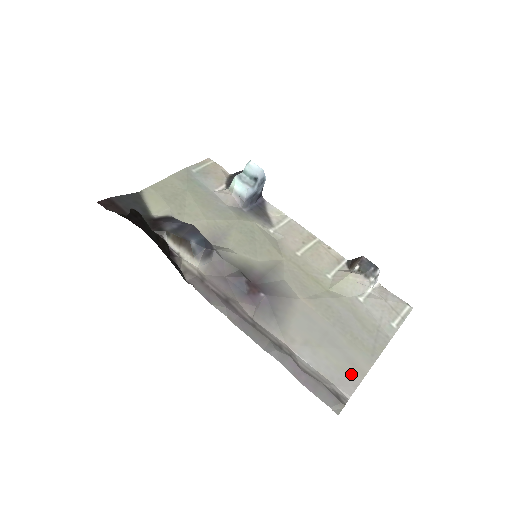
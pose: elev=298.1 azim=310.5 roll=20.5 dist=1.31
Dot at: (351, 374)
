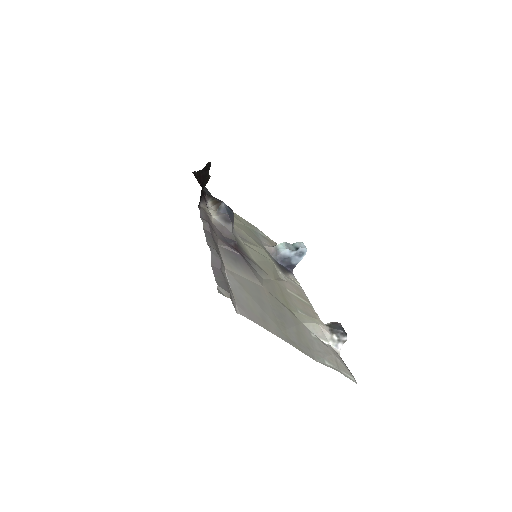
Dot at: (256, 317)
